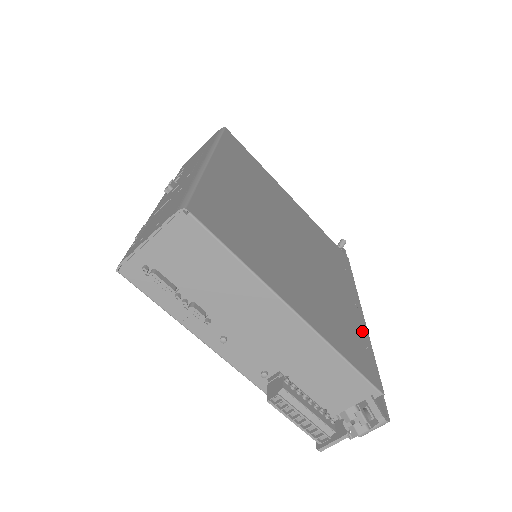
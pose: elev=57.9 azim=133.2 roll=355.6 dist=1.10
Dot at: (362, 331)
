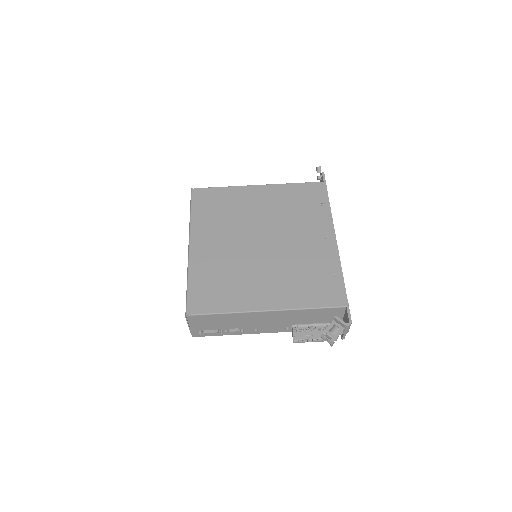
Dot at: (332, 263)
